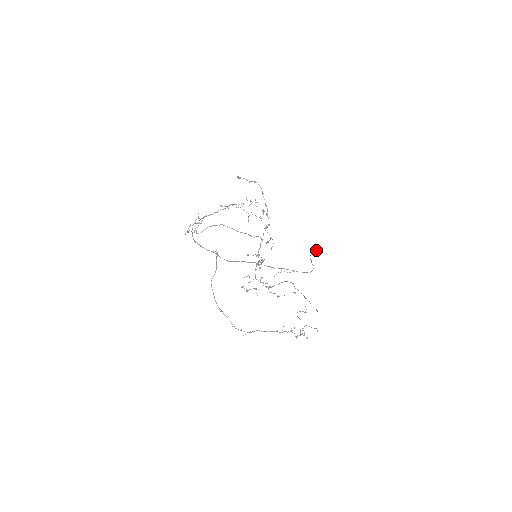
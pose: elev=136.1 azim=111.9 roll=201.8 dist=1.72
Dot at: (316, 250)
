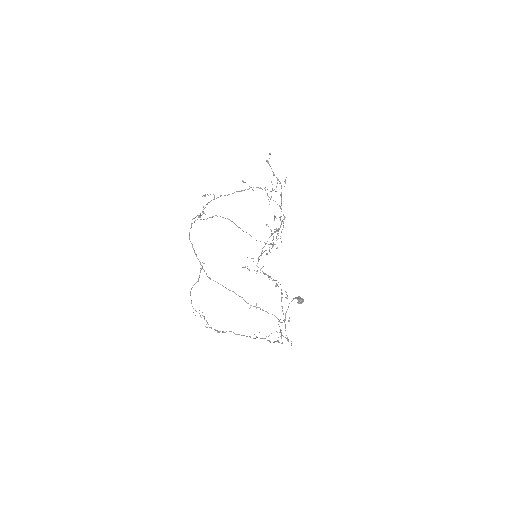
Dot at: occluded
